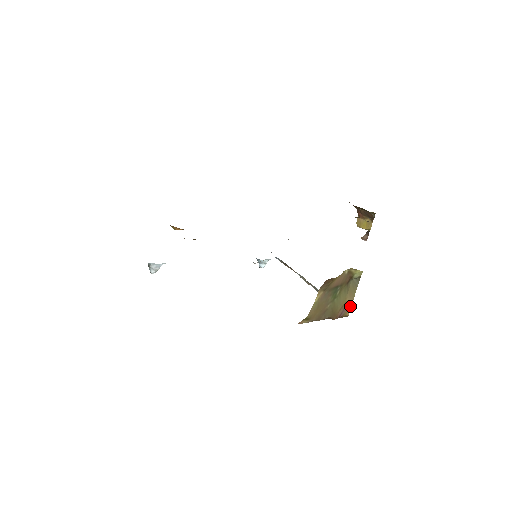
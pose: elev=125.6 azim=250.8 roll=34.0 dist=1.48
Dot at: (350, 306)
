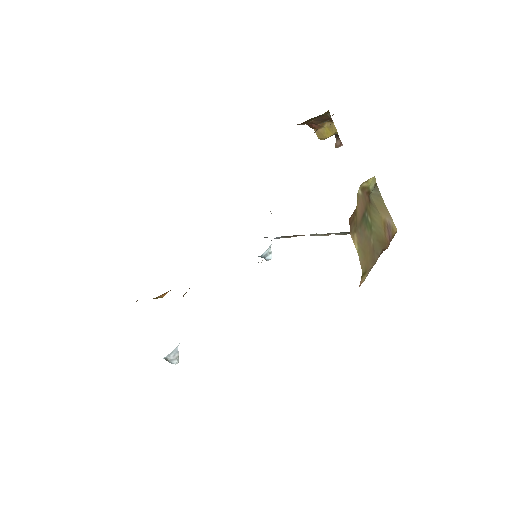
Dot at: (391, 221)
